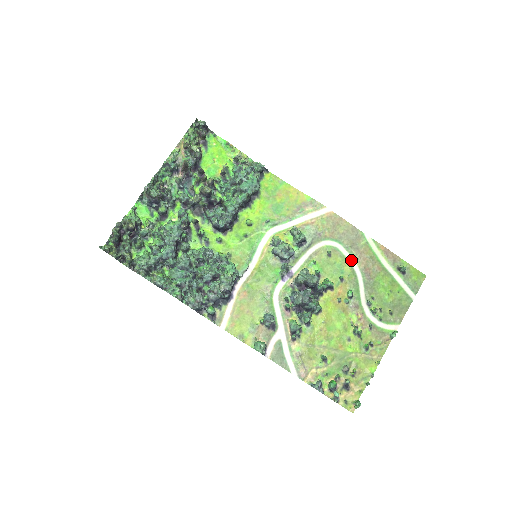
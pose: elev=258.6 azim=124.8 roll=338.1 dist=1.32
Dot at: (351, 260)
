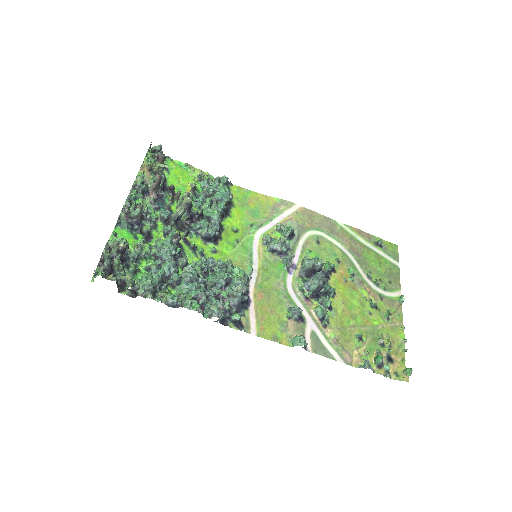
Dot at: (337, 244)
